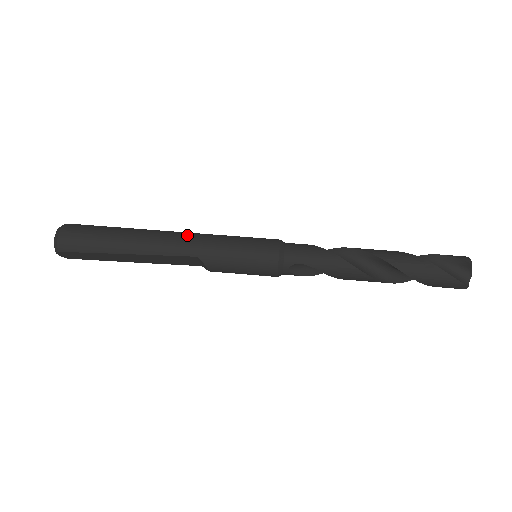
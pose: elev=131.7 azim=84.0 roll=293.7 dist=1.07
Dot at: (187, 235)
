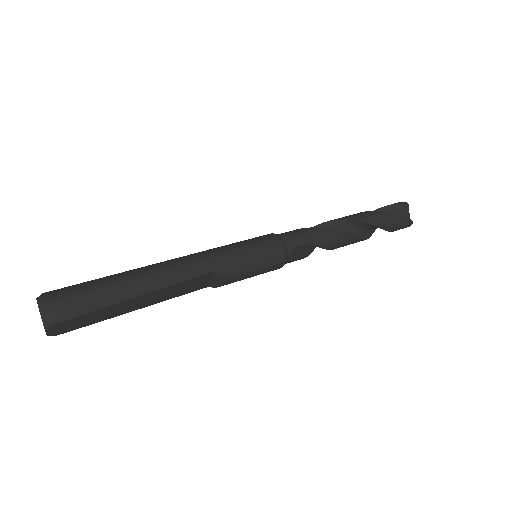
Dot at: (190, 256)
